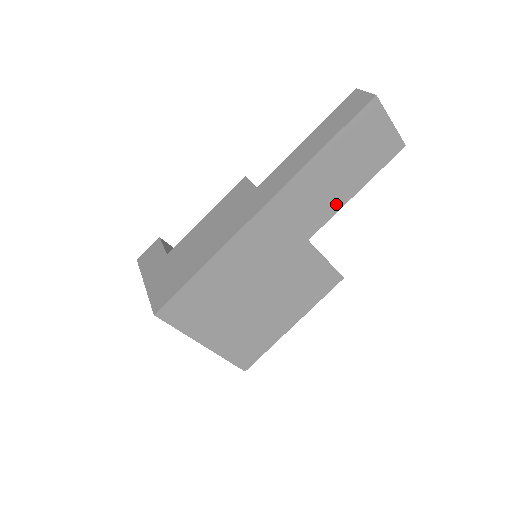
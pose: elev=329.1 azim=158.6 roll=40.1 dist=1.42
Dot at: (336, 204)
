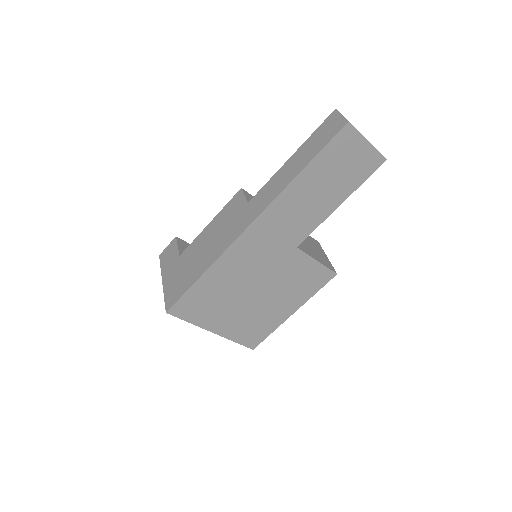
Dot at: (320, 216)
